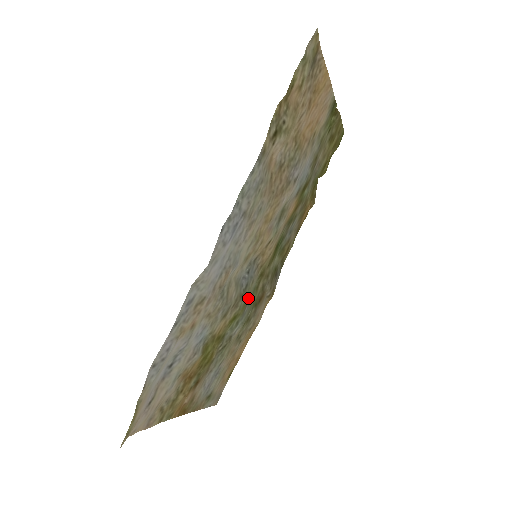
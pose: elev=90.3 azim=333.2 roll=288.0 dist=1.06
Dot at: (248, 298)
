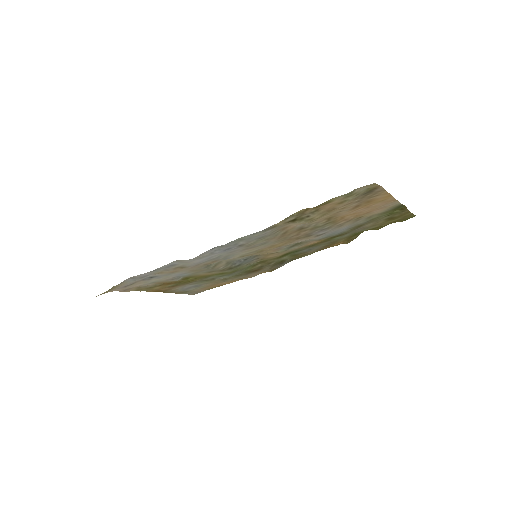
Dot at: (240, 269)
